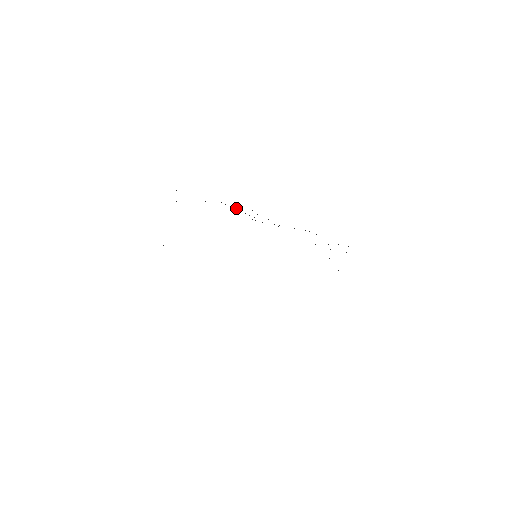
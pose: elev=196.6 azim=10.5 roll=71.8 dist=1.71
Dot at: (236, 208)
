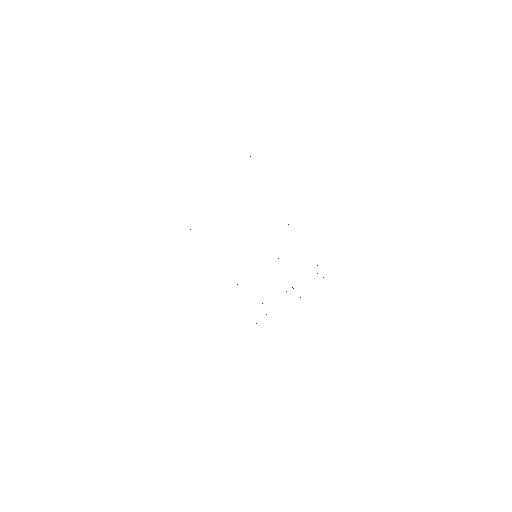
Dot at: occluded
